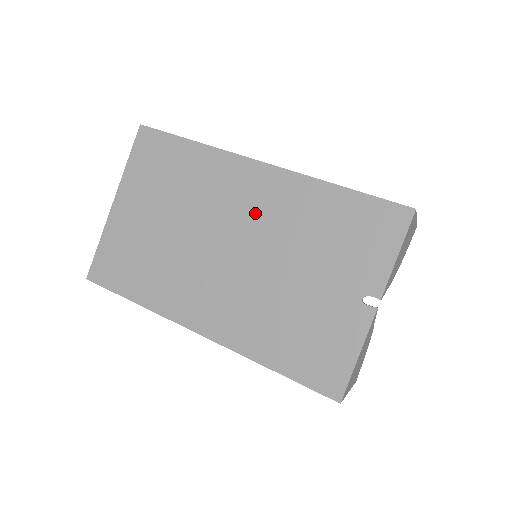
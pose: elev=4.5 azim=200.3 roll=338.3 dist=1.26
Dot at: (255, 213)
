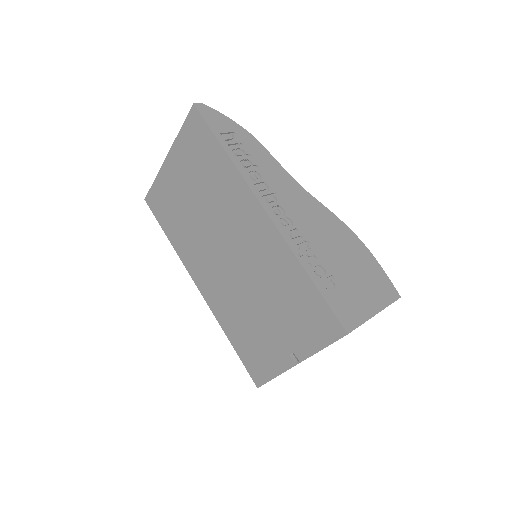
Dot at: (249, 245)
